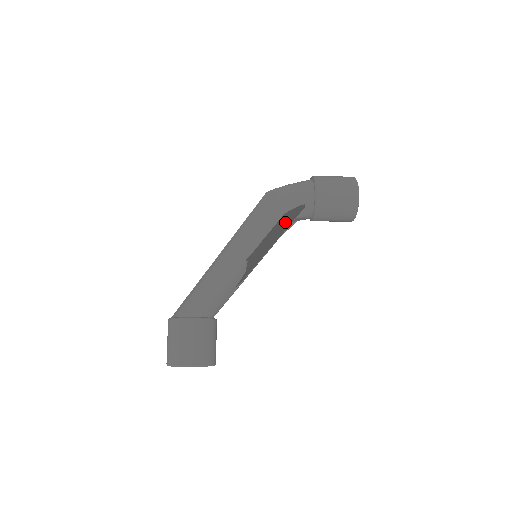
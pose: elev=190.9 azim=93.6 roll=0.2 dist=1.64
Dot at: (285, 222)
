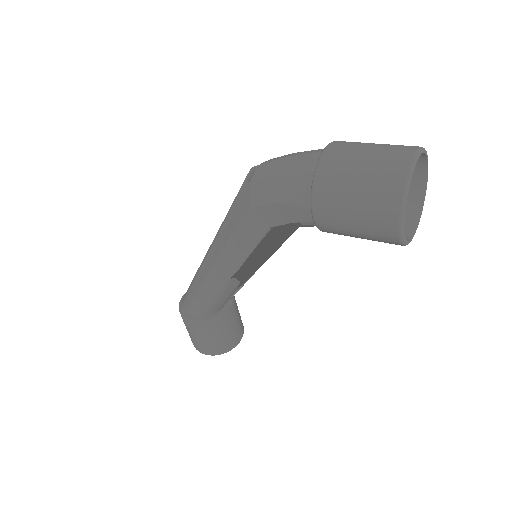
Dot at: (272, 243)
